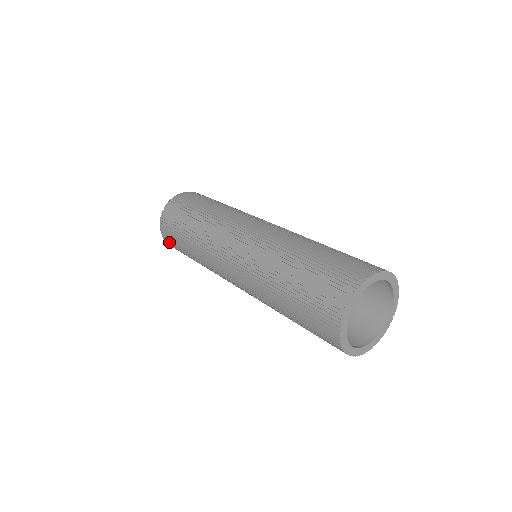
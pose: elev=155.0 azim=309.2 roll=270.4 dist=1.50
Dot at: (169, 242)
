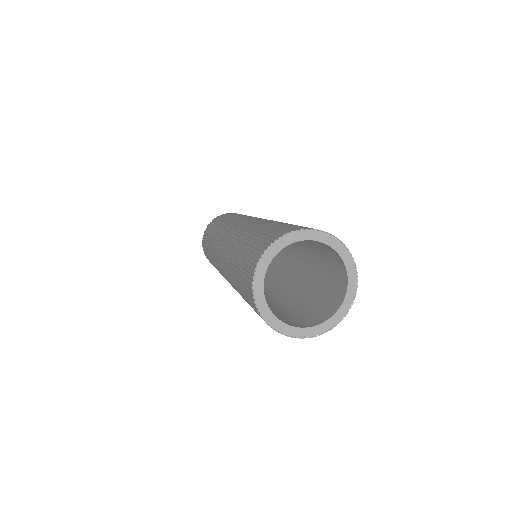
Dot at: occluded
